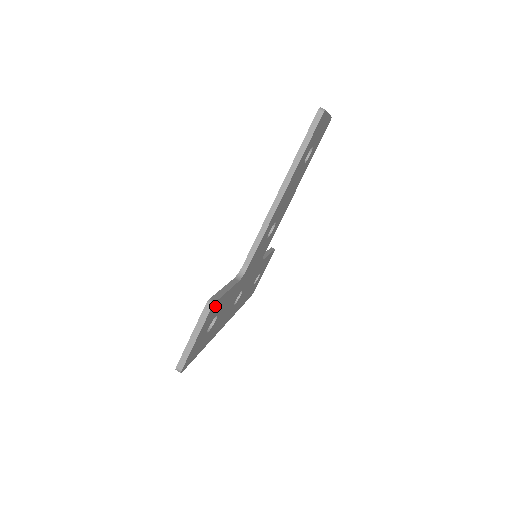
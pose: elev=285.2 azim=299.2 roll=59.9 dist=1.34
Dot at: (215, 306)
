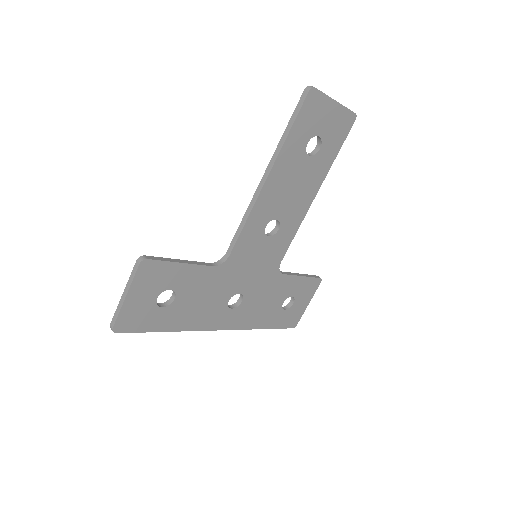
Dot at: (154, 268)
